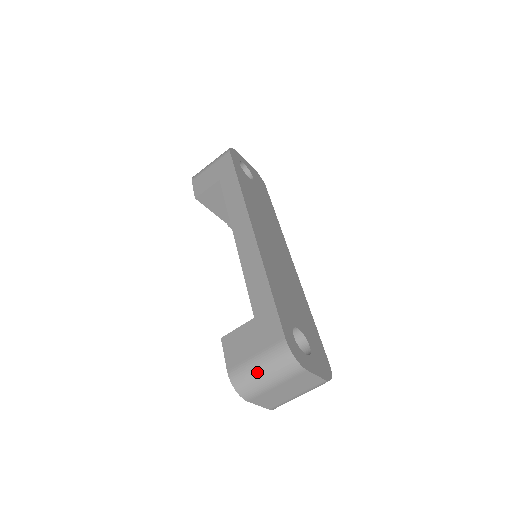
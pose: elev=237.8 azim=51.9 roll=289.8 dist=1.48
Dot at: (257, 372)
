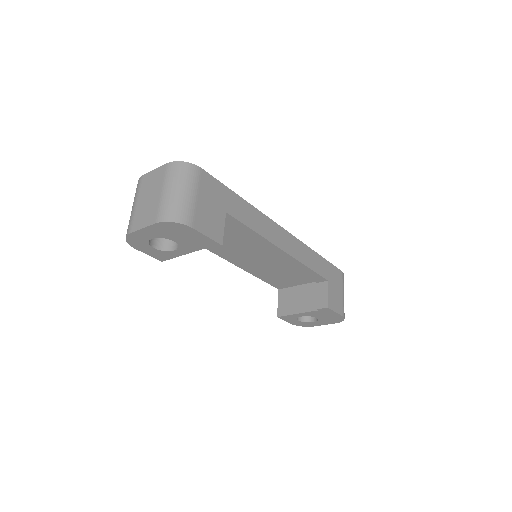
Dot at: occluded
